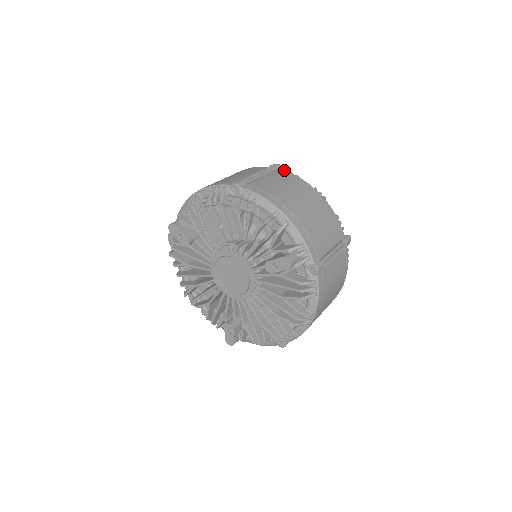
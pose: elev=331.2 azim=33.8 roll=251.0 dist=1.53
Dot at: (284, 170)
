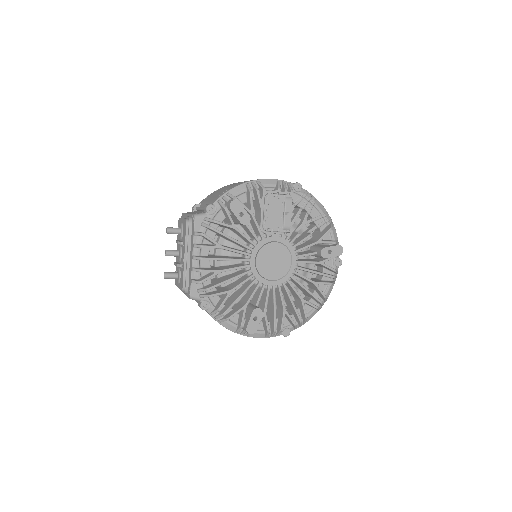
Dot at: occluded
